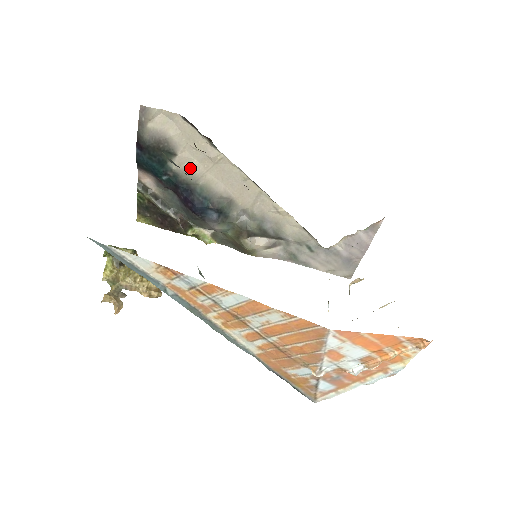
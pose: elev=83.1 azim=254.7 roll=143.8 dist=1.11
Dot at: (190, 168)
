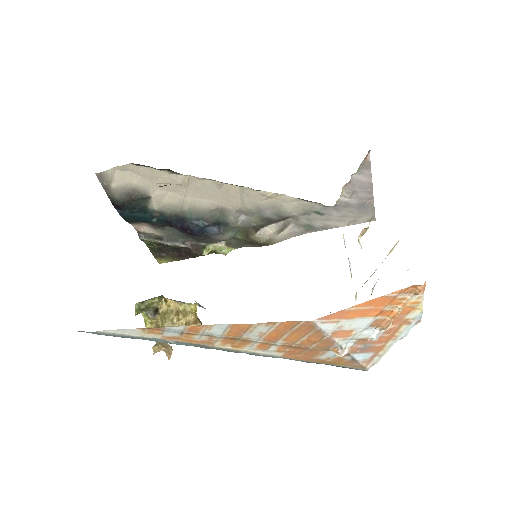
Dot at: (169, 201)
